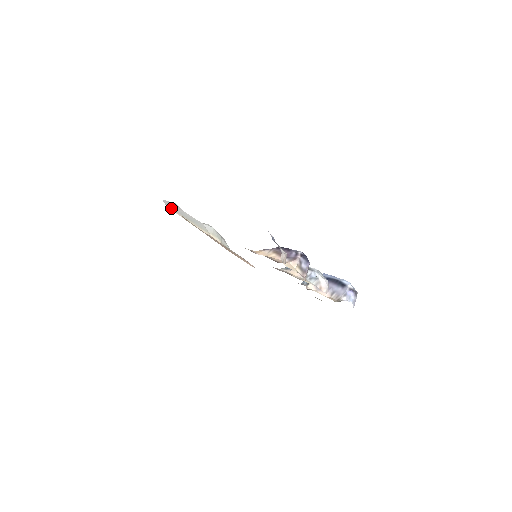
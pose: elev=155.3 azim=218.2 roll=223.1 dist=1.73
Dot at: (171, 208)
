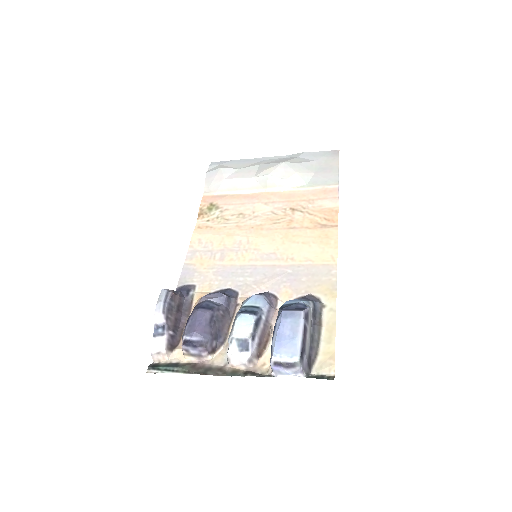
Dot at: (208, 188)
